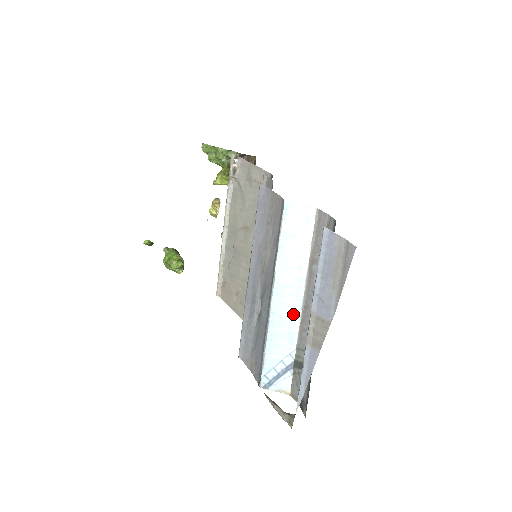
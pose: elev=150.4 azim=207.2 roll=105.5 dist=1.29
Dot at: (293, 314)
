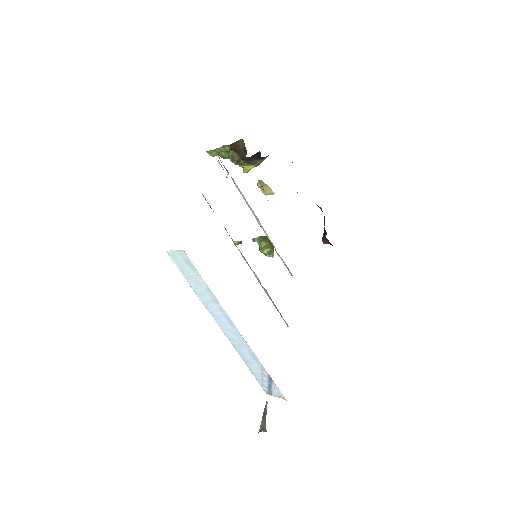
Dot at: (239, 337)
